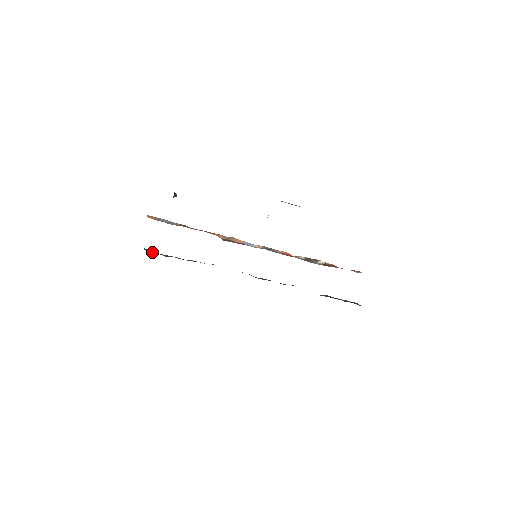
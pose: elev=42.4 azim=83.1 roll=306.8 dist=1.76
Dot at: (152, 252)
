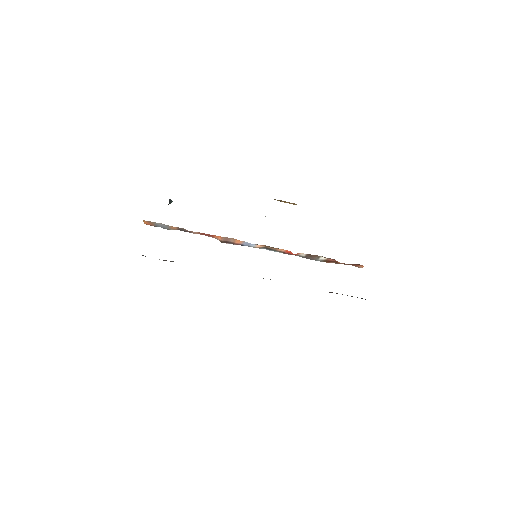
Dot at: occluded
